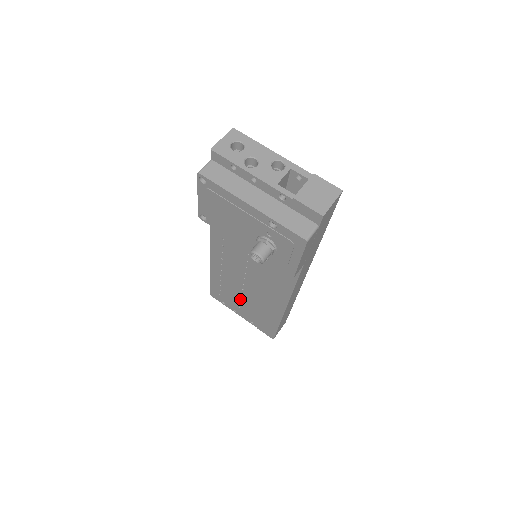
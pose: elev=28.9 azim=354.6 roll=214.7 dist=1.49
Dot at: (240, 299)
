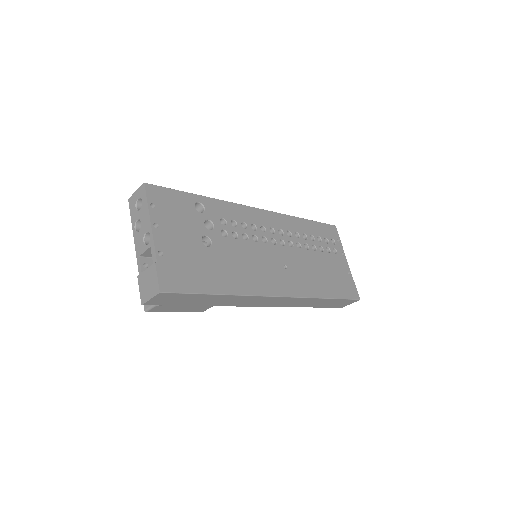
Dot at: occluded
